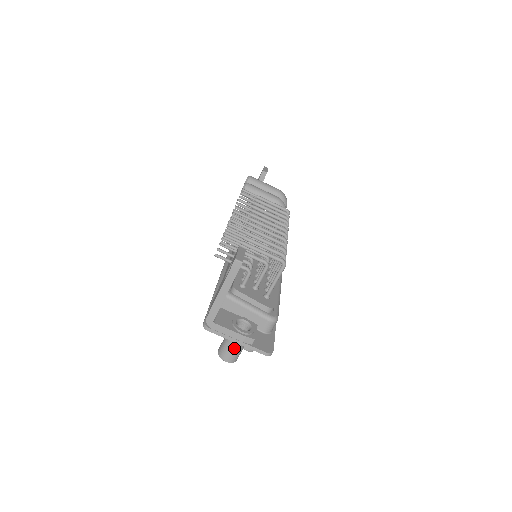
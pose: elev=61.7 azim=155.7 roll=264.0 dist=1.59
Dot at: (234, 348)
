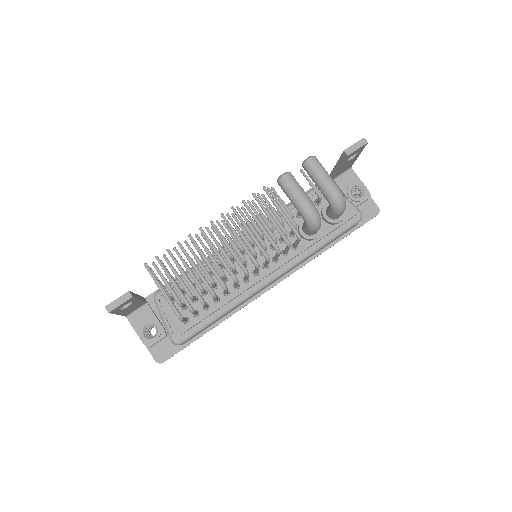
Dot at: occluded
